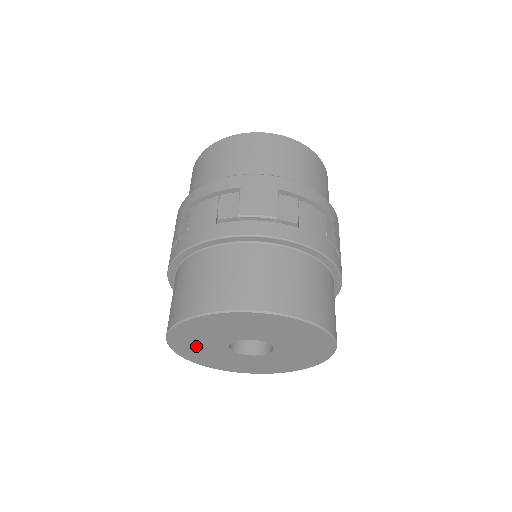
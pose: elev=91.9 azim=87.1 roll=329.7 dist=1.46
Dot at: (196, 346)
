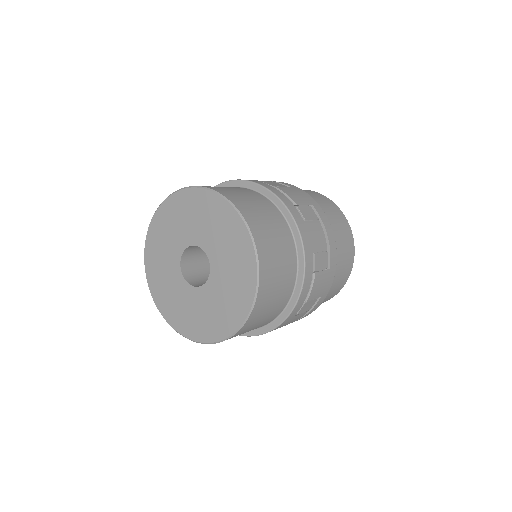
Dot at: (164, 237)
